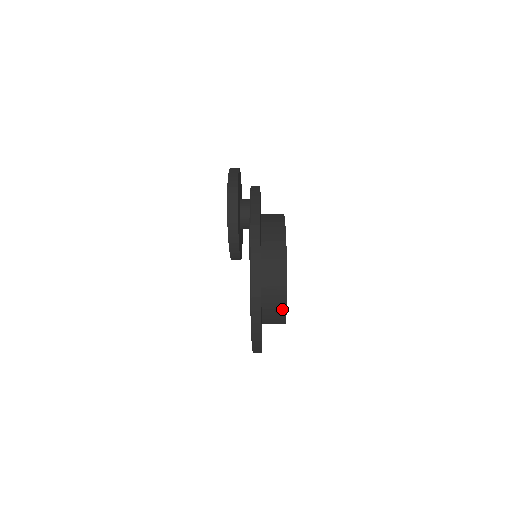
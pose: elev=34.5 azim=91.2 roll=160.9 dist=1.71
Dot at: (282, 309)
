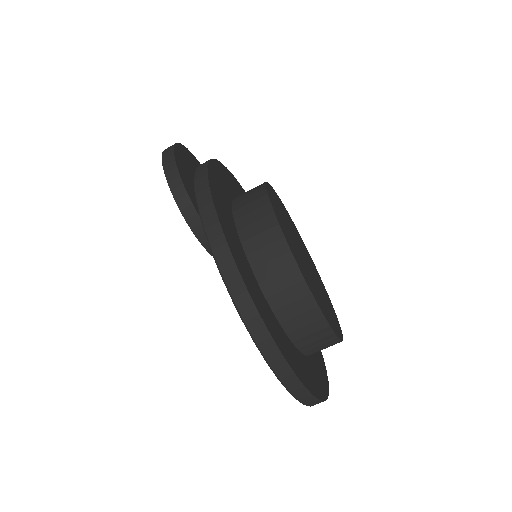
Dot at: (290, 269)
